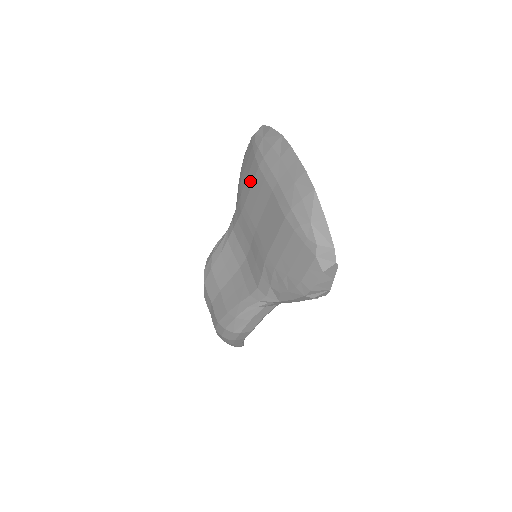
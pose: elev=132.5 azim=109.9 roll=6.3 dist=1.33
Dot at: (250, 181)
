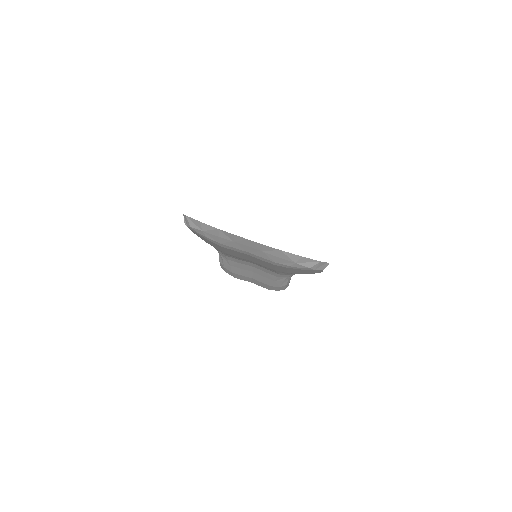
Dot at: occluded
